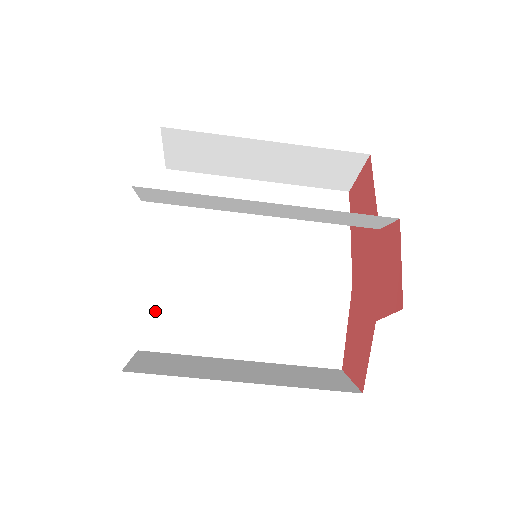
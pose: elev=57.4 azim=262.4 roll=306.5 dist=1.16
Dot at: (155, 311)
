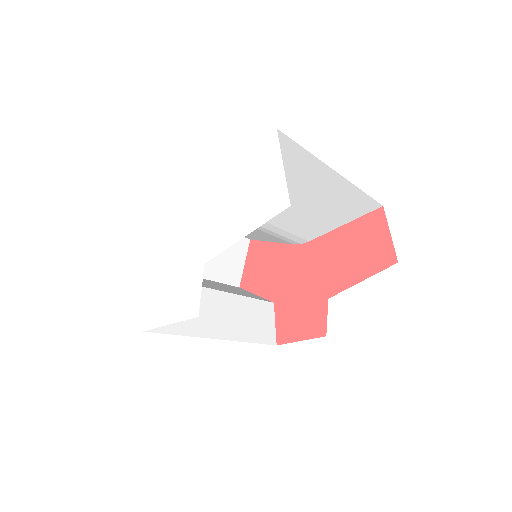
Dot at: occluded
